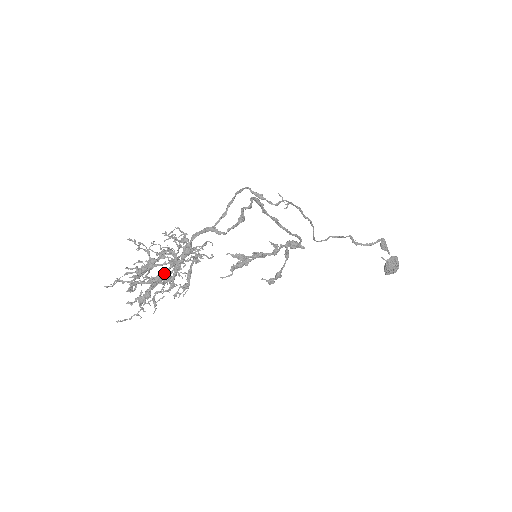
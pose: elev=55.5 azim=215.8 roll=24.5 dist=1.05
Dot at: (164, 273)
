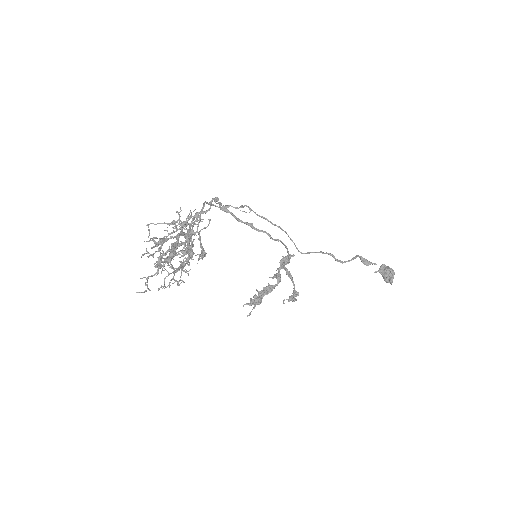
Dot at: (177, 235)
